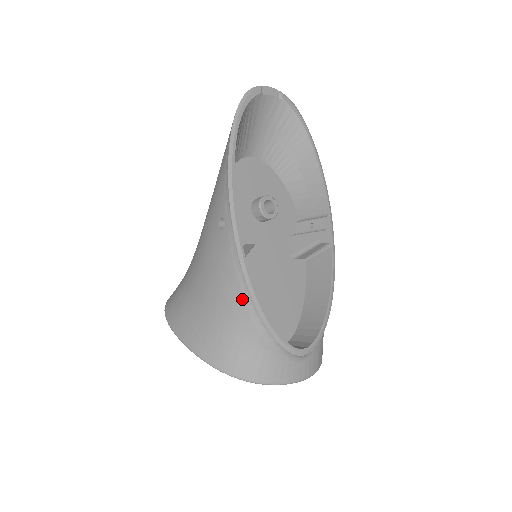
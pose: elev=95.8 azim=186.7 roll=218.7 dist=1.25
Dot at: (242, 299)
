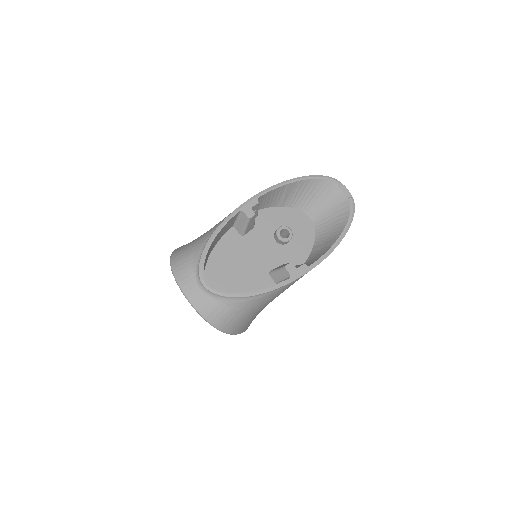
Dot at: (213, 229)
